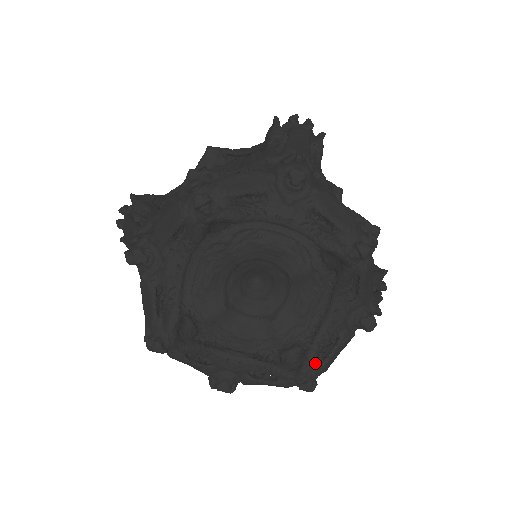
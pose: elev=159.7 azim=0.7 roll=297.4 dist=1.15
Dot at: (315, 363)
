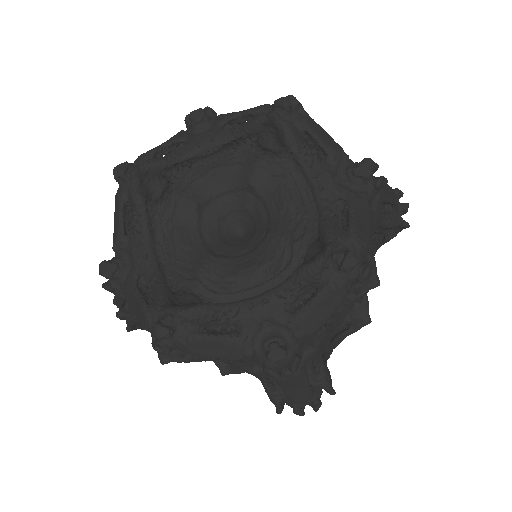
Dot at: occluded
